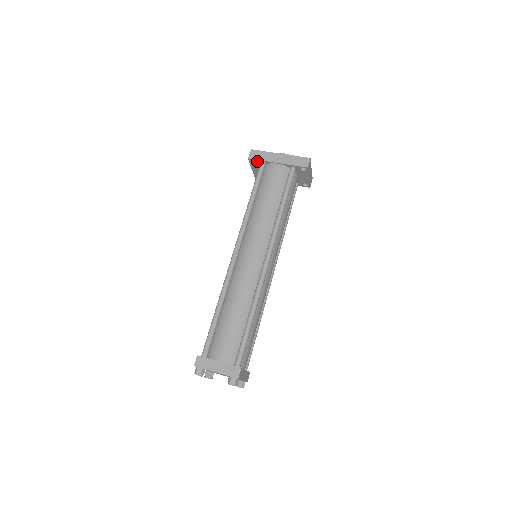
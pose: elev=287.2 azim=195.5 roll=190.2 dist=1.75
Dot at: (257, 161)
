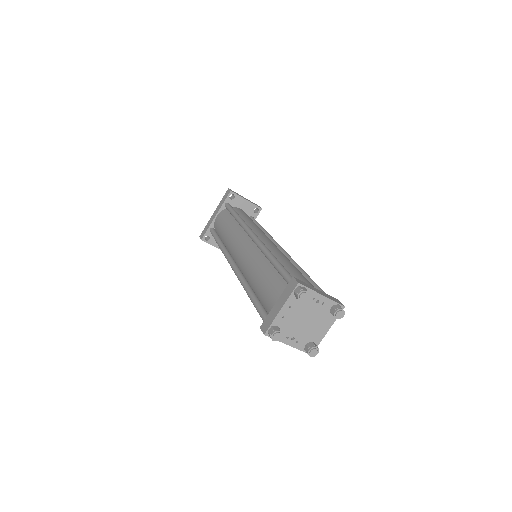
Dot at: (207, 234)
